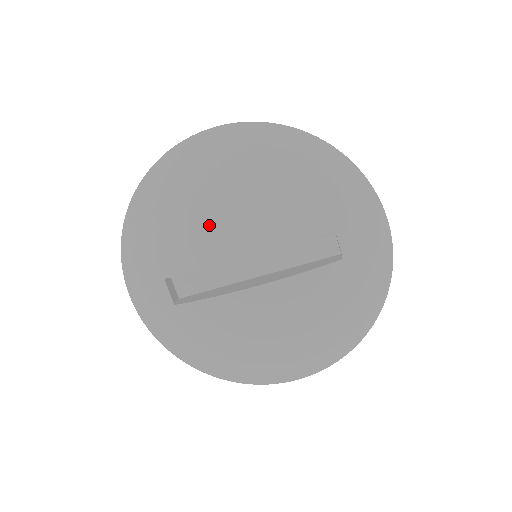
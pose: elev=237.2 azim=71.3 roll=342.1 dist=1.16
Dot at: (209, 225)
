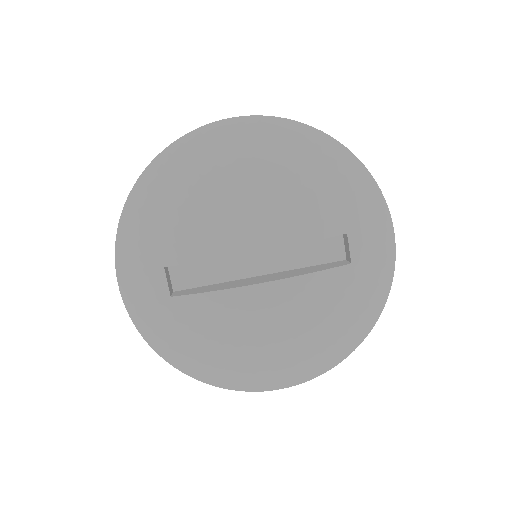
Dot at: (223, 214)
